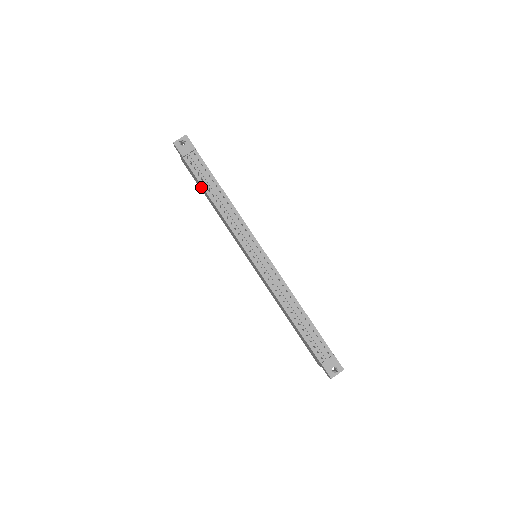
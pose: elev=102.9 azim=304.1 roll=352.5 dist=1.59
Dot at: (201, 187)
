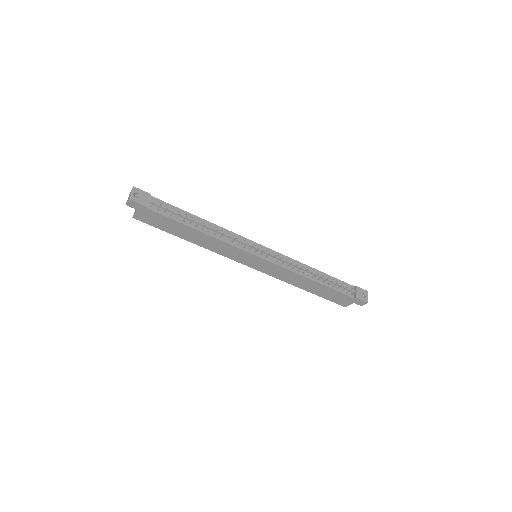
Dot at: (175, 227)
